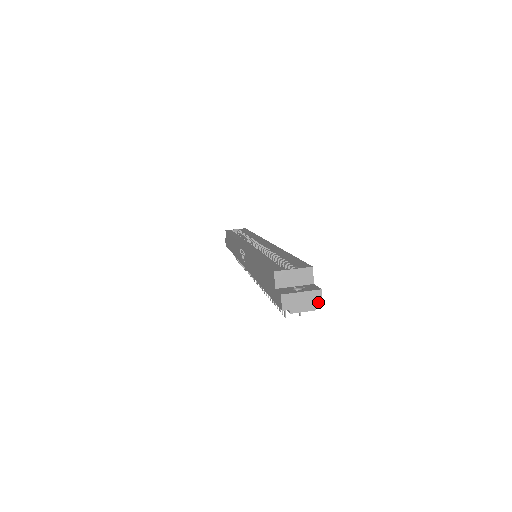
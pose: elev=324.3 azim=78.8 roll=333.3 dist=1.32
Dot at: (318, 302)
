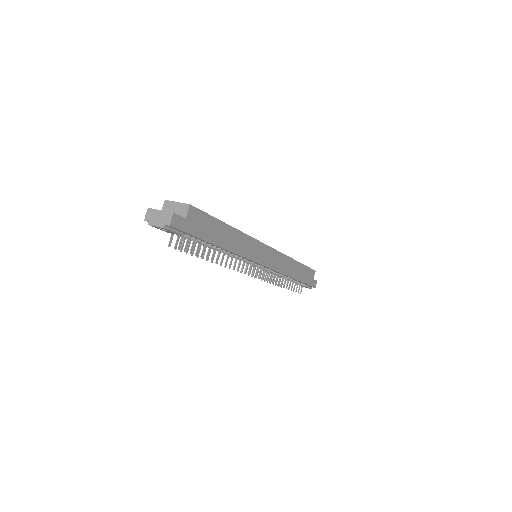
Dot at: (168, 222)
